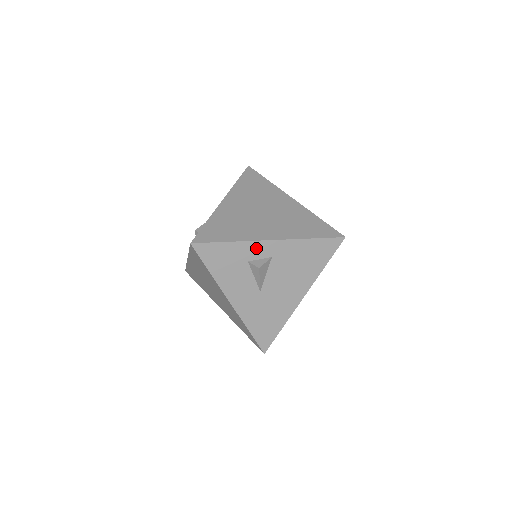
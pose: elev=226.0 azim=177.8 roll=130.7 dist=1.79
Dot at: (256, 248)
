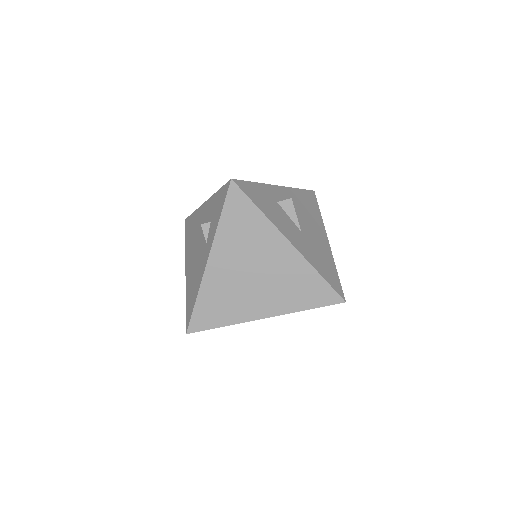
Dot at: (274, 191)
